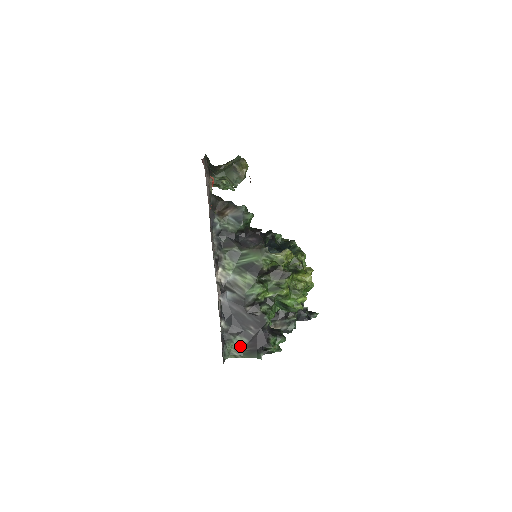
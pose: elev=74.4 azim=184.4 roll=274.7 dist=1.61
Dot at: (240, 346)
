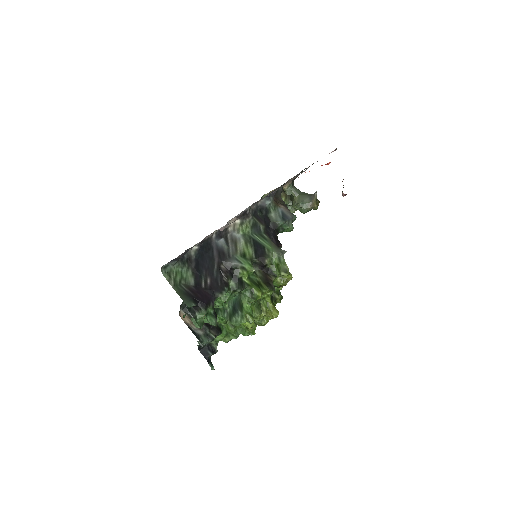
Dot at: (183, 279)
